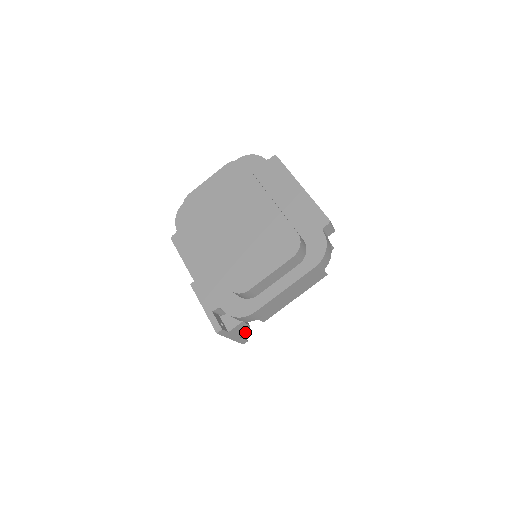
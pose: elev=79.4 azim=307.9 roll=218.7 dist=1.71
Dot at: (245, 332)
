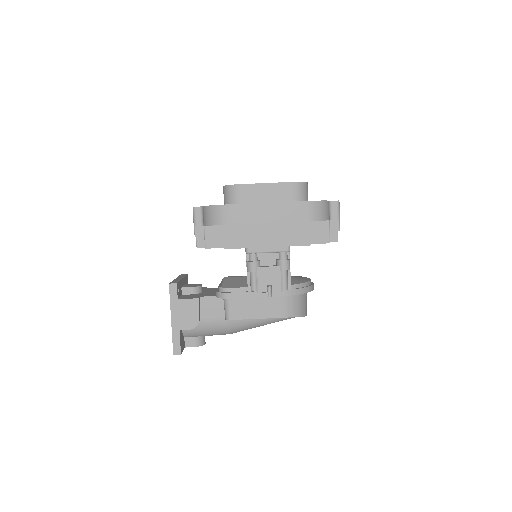
Dot at: (189, 328)
